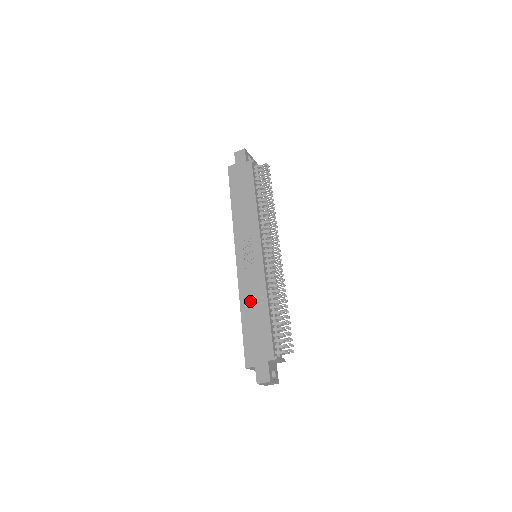
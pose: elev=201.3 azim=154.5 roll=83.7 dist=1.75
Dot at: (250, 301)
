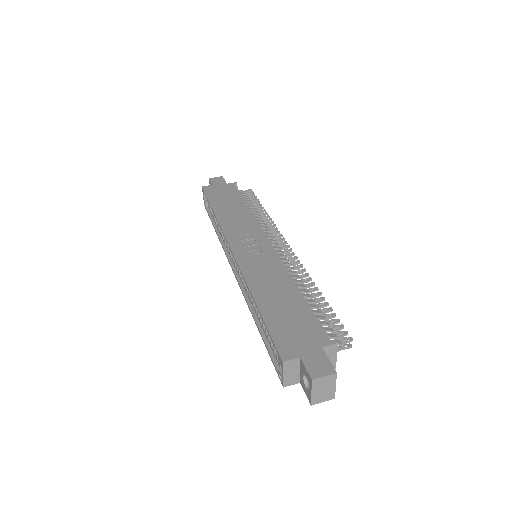
Dot at: (267, 286)
